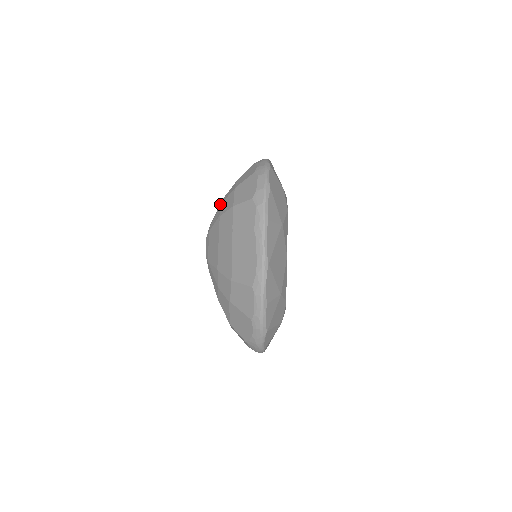
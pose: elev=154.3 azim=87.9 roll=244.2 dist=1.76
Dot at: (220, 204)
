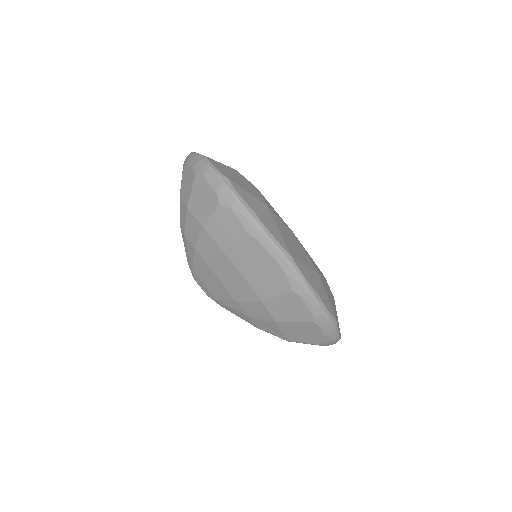
Dot at: (182, 235)
